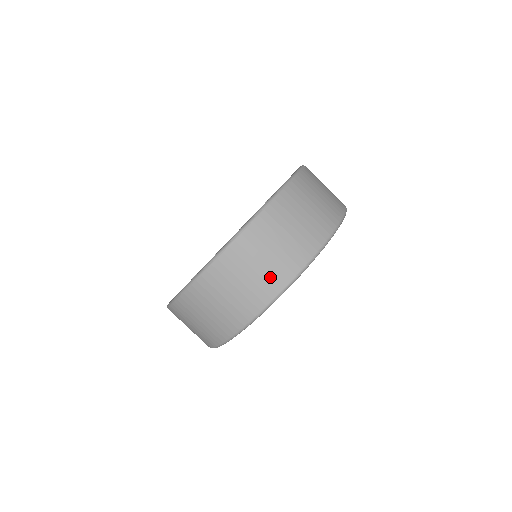
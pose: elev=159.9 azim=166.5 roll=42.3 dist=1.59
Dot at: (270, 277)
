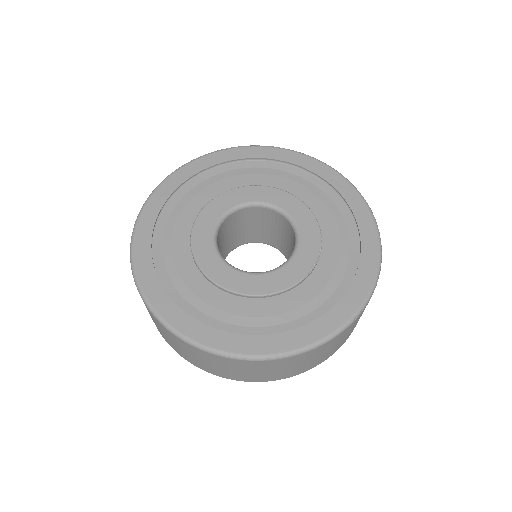
Dot at: (202, 365)
